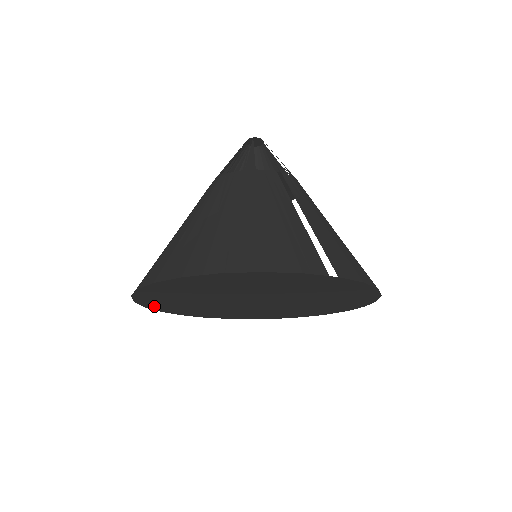
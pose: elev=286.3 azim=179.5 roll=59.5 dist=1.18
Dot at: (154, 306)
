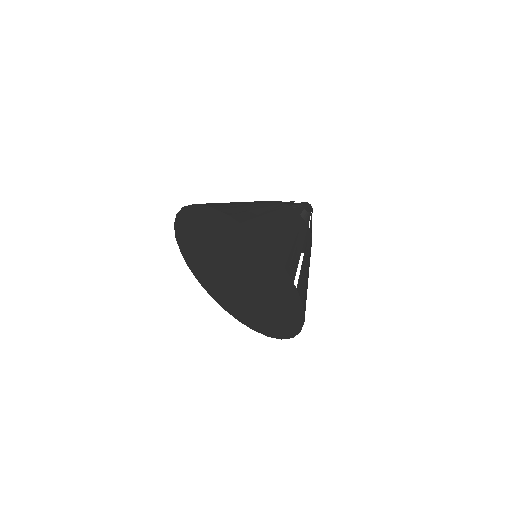
Dot at: (180, 228)
